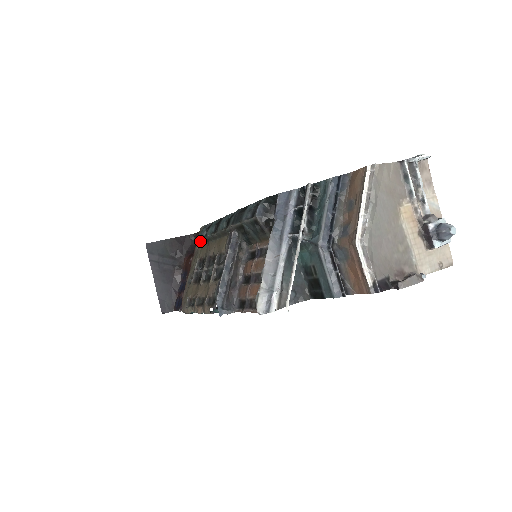
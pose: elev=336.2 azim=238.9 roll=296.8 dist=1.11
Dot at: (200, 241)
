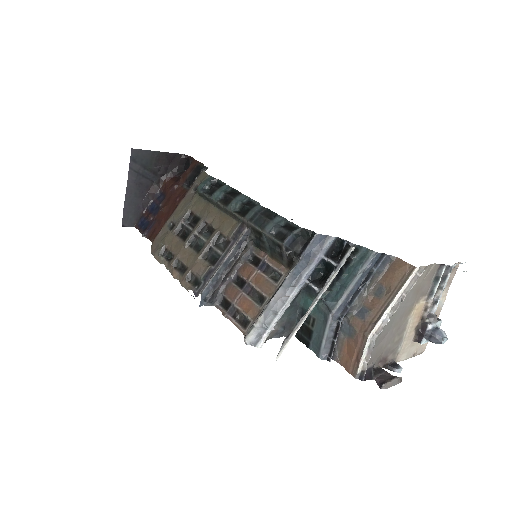
Dot at: (199, 192)
